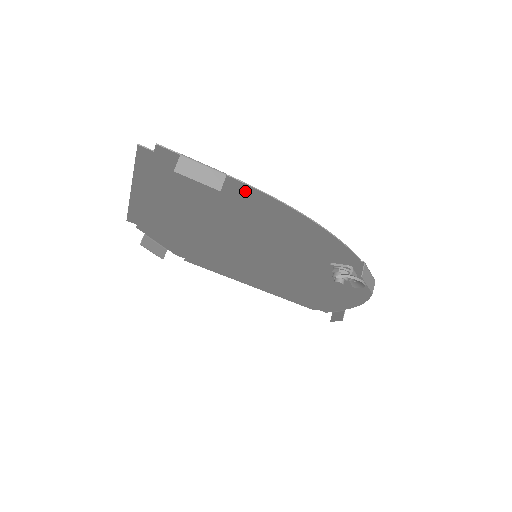
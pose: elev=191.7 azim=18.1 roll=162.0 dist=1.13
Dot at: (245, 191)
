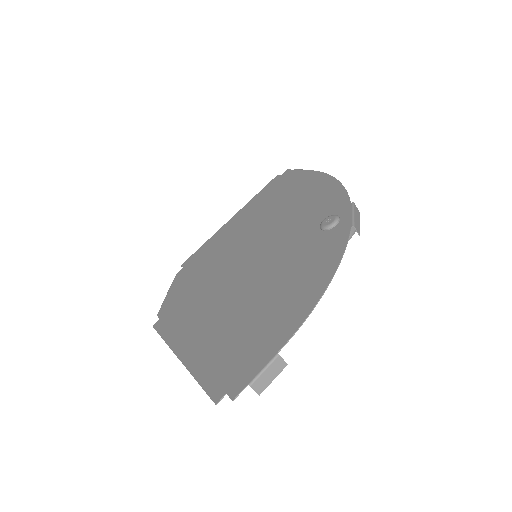
Dot at: (285, 332)
